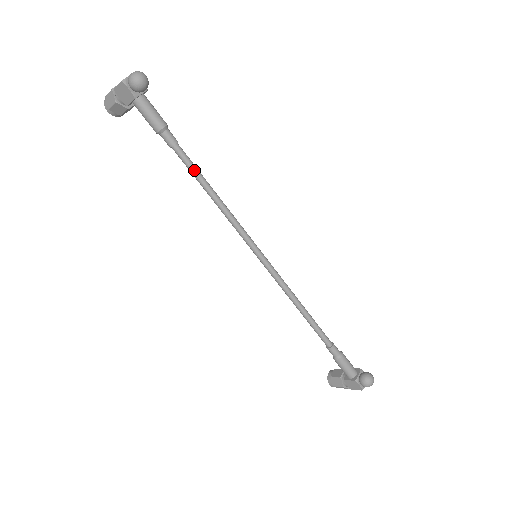
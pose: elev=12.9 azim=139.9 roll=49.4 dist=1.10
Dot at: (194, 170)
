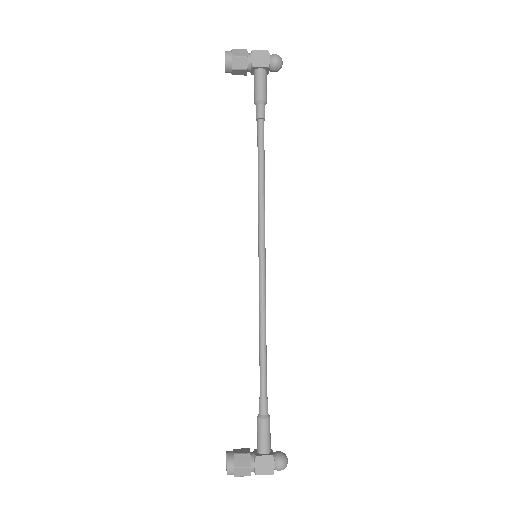
Dot at: occluded
